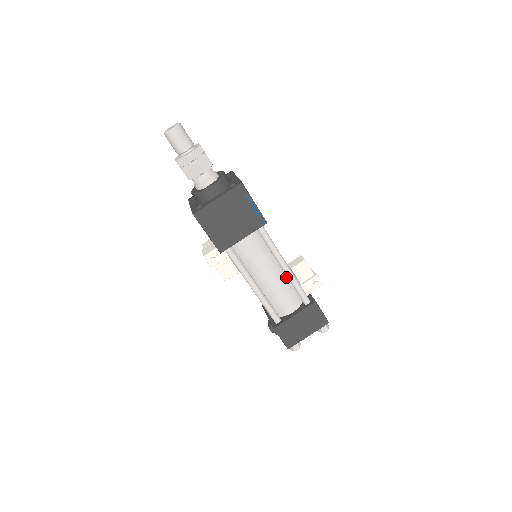
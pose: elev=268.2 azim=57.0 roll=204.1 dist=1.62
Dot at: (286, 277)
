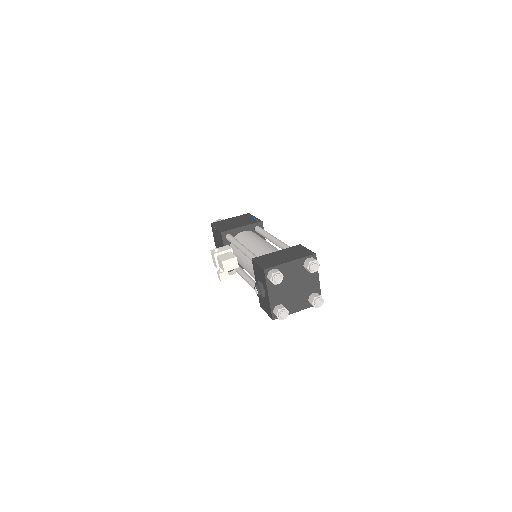
Dot at: occluded
